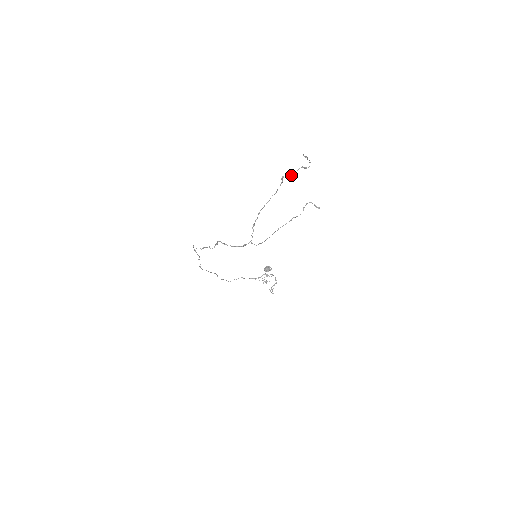
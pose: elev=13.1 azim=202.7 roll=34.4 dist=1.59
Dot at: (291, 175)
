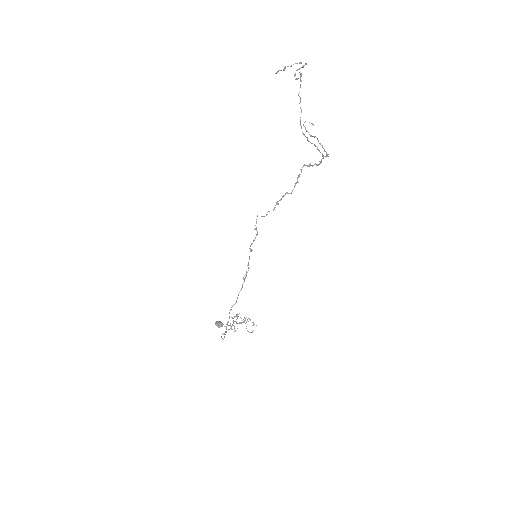
Dot at: (297, 78)
